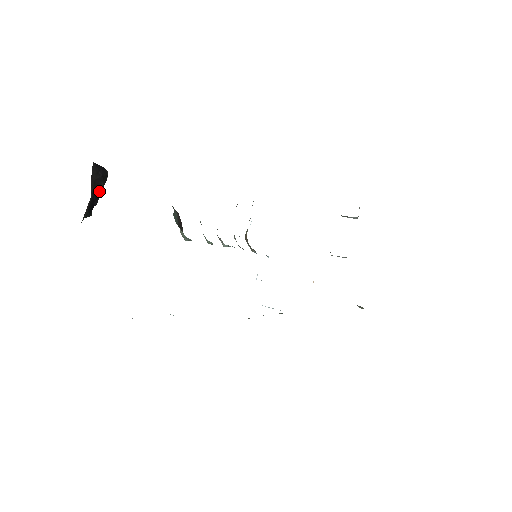
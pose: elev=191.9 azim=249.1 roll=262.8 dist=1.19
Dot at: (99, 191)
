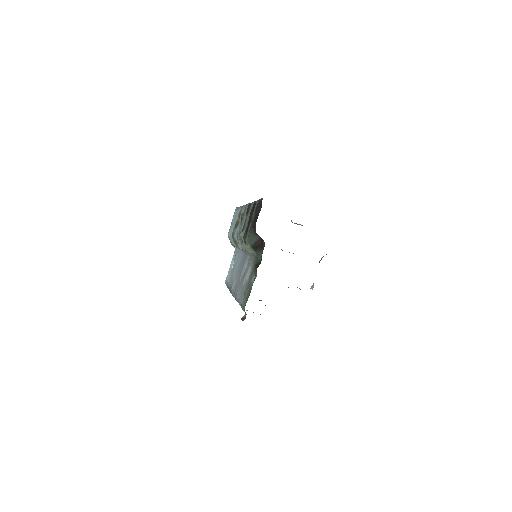
Dot at: occluded
